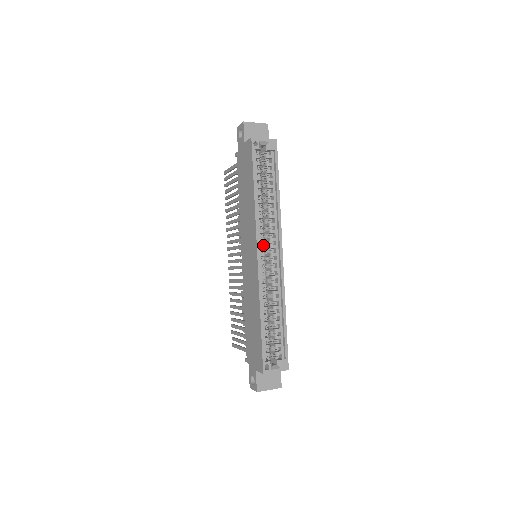
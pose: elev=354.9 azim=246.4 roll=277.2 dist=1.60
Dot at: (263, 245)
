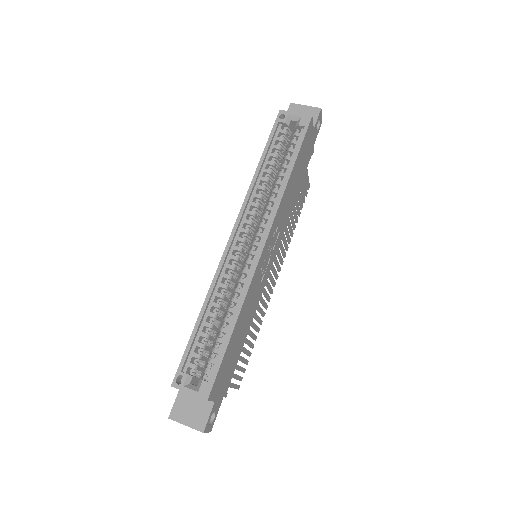
Dot at: (250, 231)
